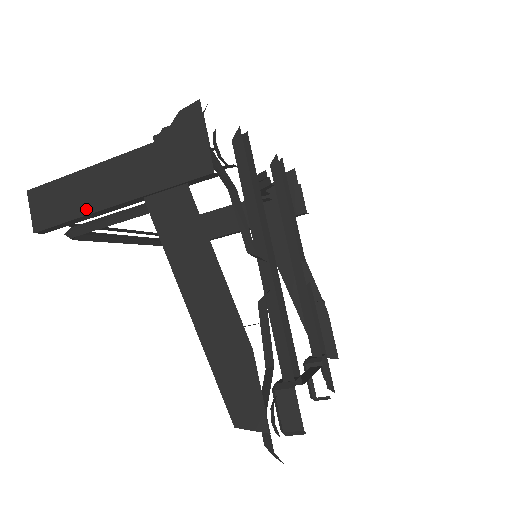
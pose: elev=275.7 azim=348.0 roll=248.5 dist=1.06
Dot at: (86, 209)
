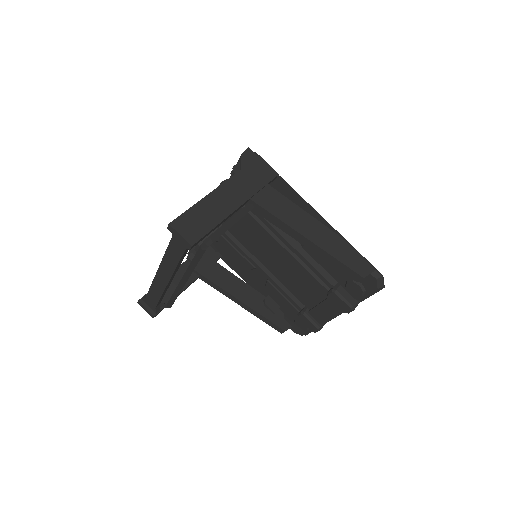
Dot at: (221, 217)
